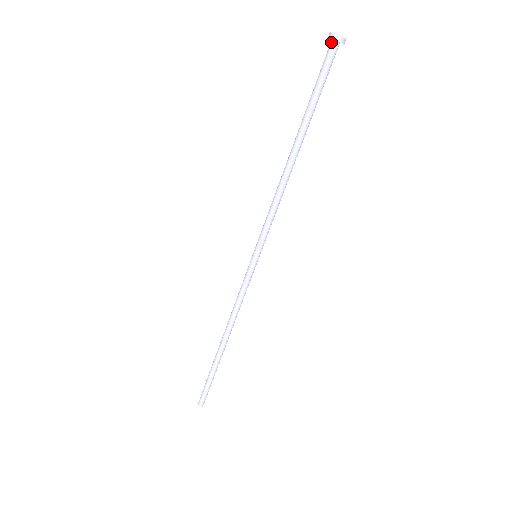
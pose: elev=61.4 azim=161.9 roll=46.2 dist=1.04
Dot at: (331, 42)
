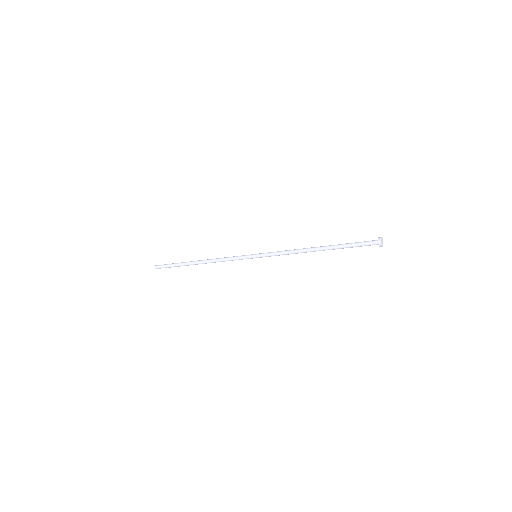
Dot at: (378, 244)
